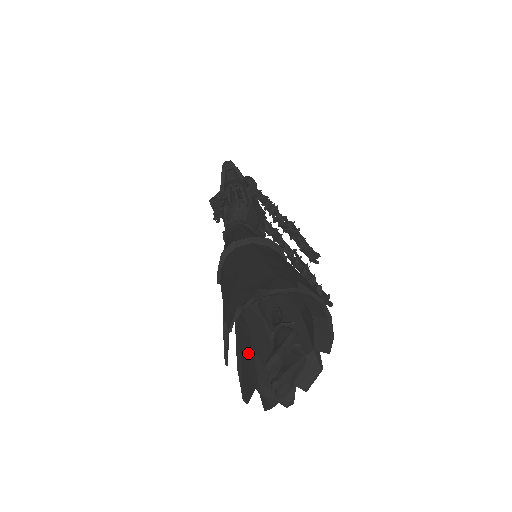
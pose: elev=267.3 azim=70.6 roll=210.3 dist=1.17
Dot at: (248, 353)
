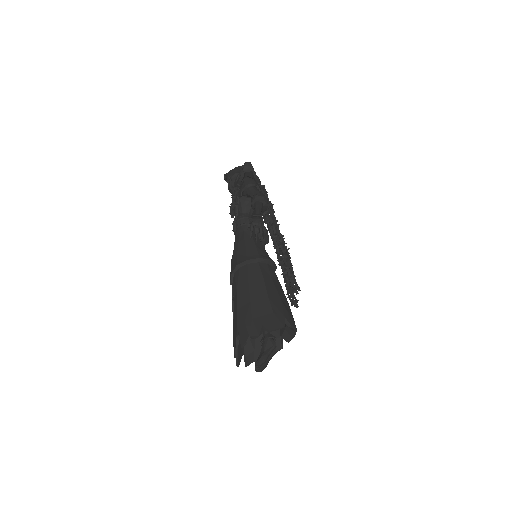
Dot at: occluded
